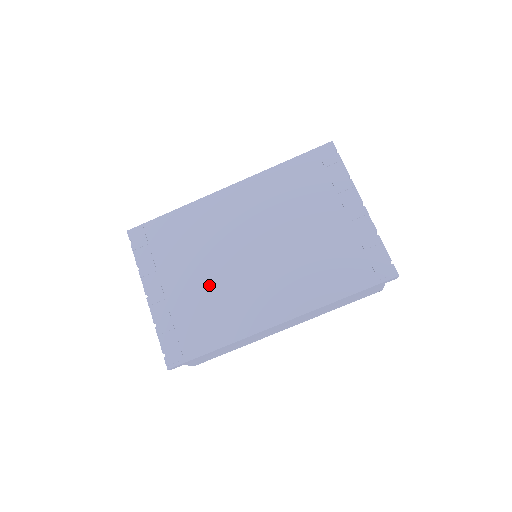
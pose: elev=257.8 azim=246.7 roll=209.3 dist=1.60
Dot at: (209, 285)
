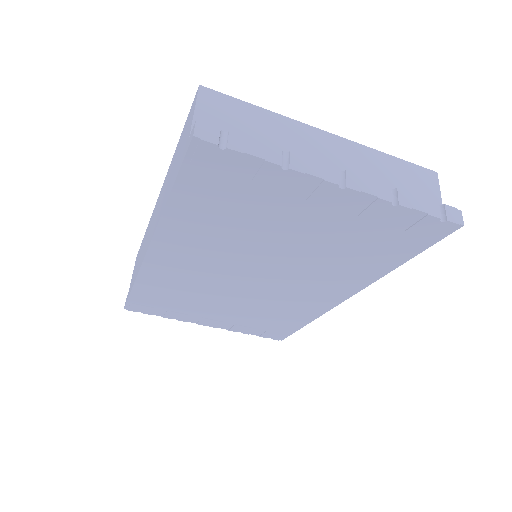
Dot at: (247, 306)
